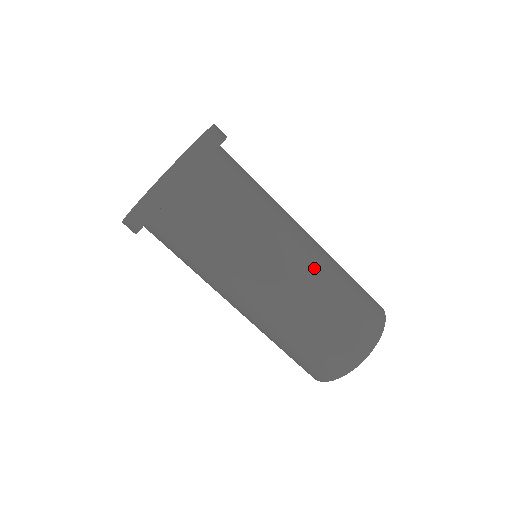
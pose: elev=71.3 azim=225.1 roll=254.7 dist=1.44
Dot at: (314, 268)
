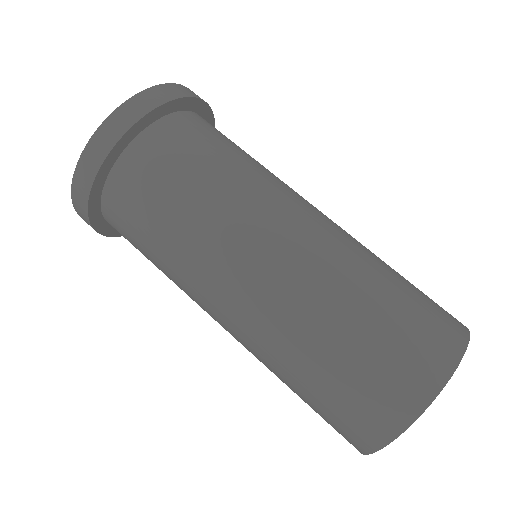
Dot at: (298, 278)
